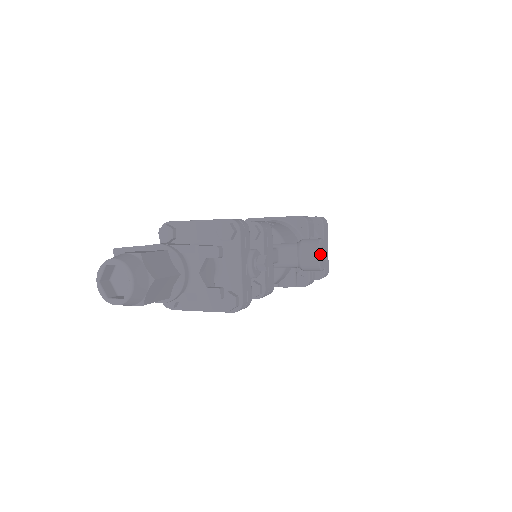
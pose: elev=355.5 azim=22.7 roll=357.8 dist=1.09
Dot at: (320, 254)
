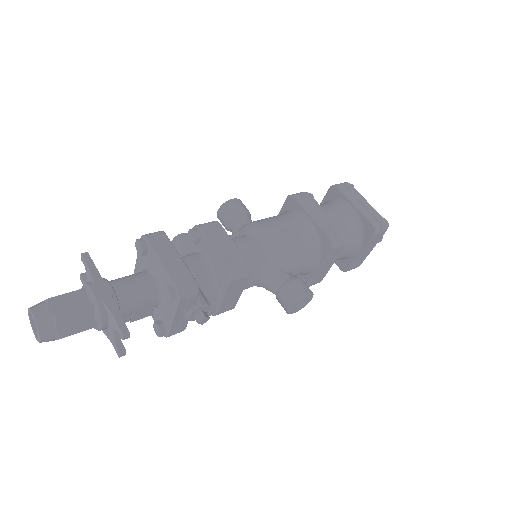
Dot at: (294, 306)
